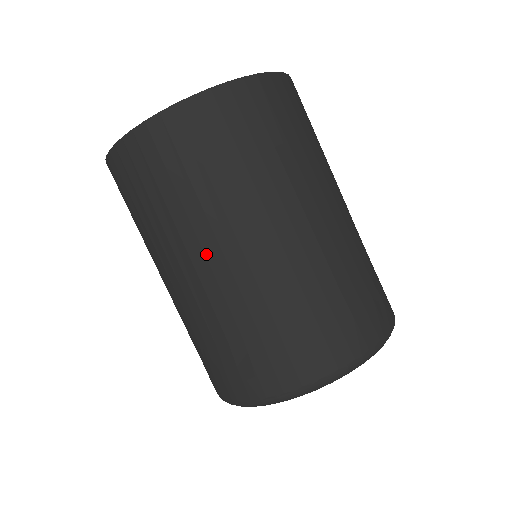
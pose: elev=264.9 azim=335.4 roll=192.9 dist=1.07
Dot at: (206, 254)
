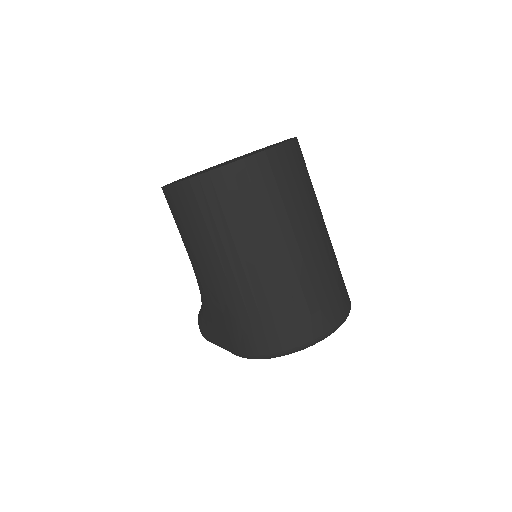
Dot at: (253, 258)
